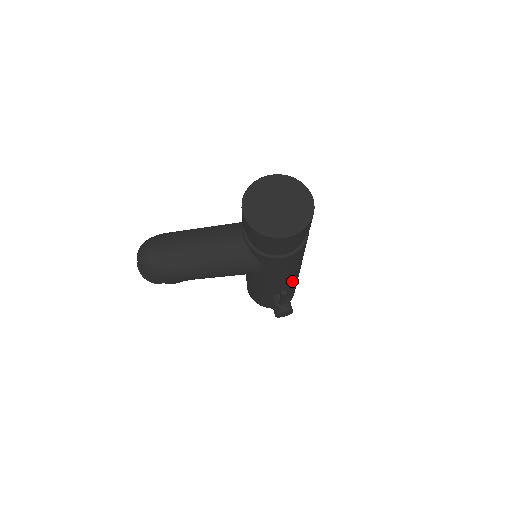
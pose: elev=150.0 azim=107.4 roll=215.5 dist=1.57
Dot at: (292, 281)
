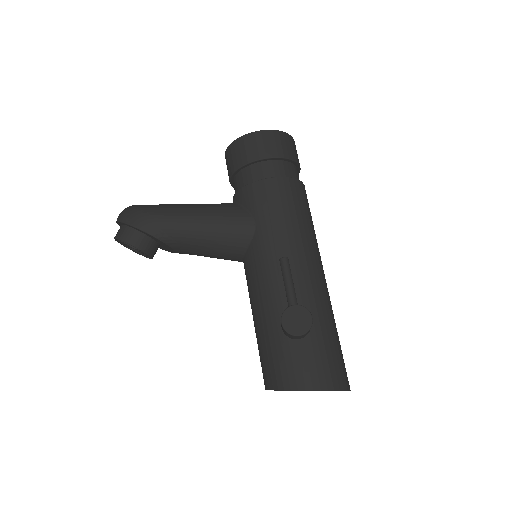
Dot at: (306, 279)
